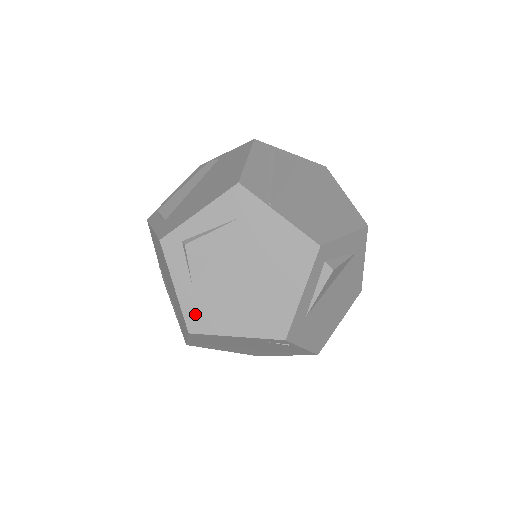
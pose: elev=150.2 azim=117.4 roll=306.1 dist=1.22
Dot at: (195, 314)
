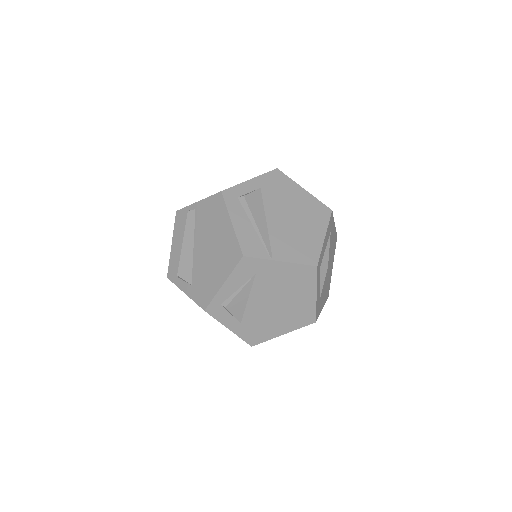
Dot at: (251, 336)
